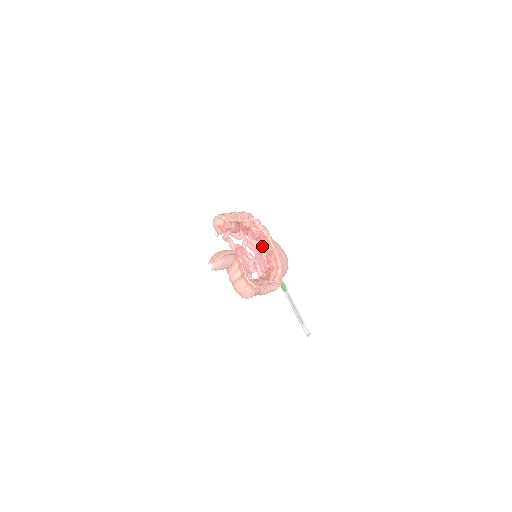
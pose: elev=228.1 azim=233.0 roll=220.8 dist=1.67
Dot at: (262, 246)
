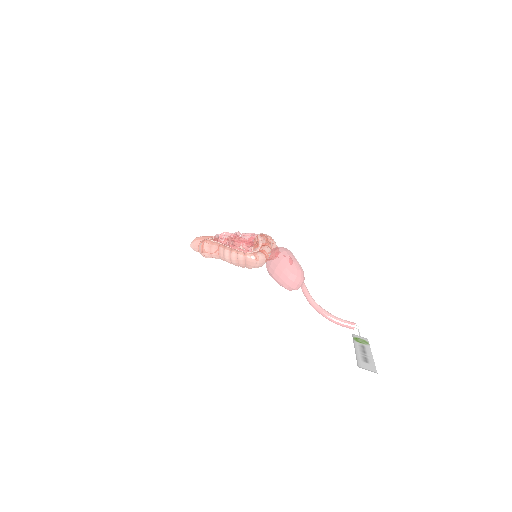
Dot at: occluded
